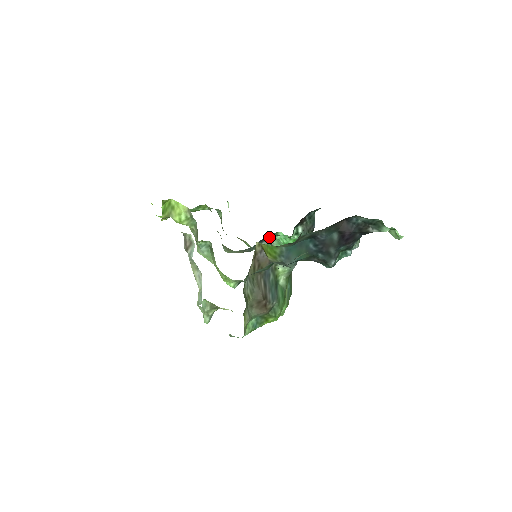
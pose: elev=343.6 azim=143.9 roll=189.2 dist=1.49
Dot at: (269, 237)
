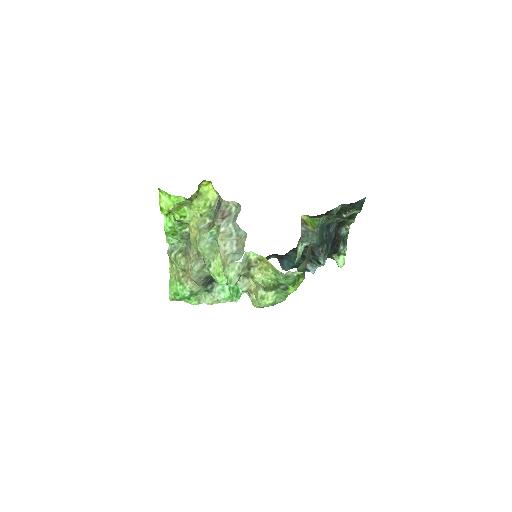
Dot at: occluded
